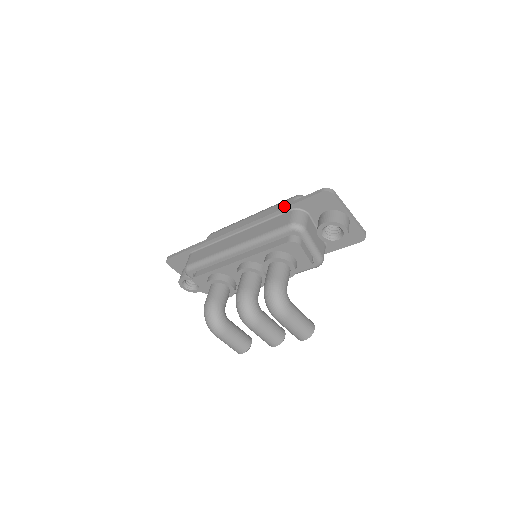
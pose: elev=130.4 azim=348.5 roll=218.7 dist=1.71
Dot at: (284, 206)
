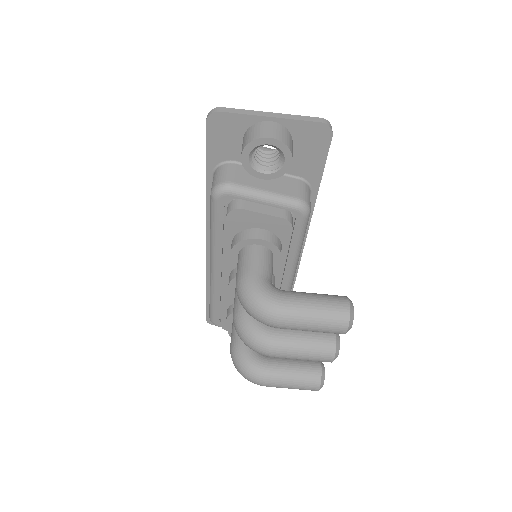
Dot at: occluded
